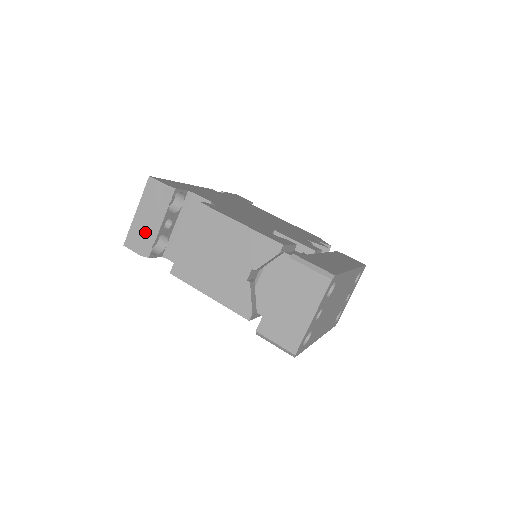
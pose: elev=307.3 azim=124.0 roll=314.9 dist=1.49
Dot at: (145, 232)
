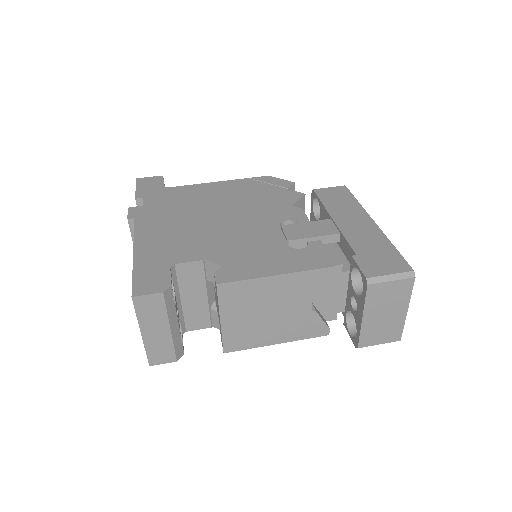
Dot at: (168, 343)
